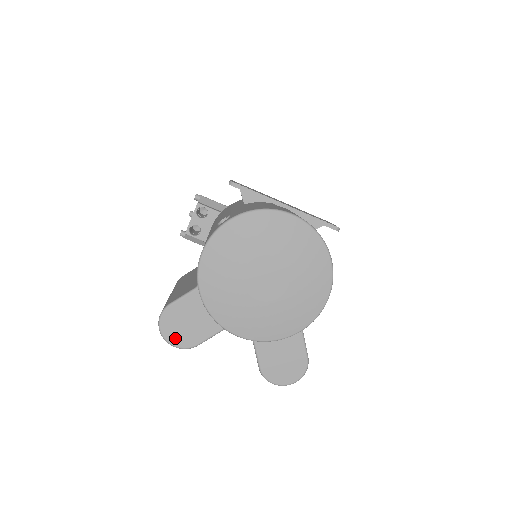
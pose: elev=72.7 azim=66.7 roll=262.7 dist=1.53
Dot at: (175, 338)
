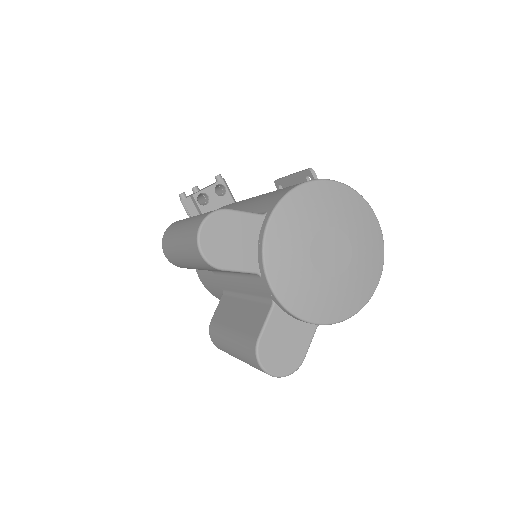
Dot at: (209, 245)
